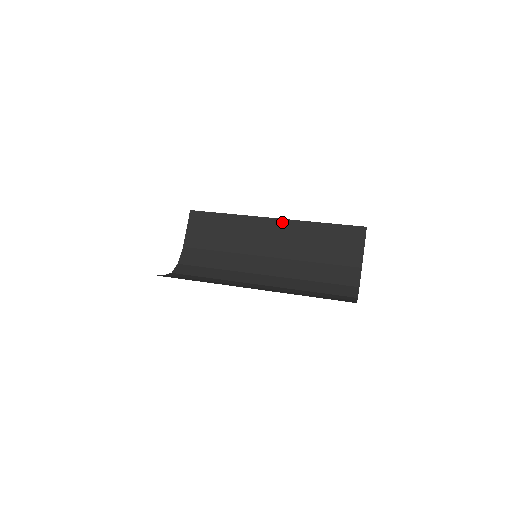
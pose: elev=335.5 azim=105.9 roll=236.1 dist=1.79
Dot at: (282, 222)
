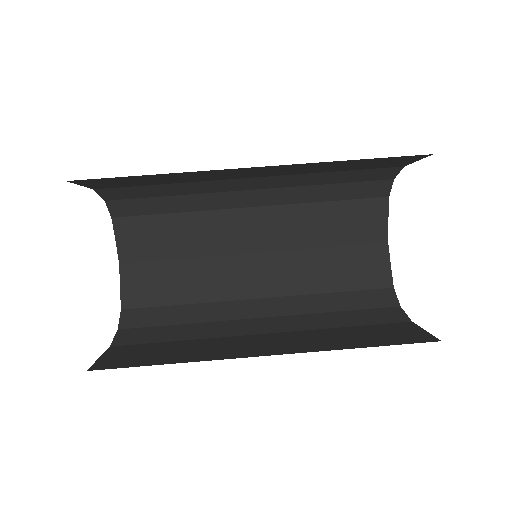
Dot at: occluded
